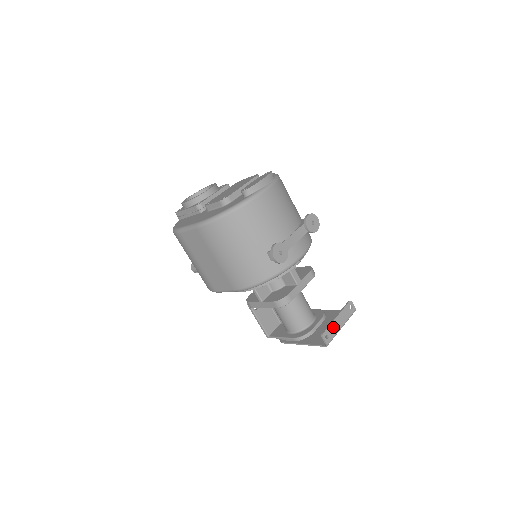
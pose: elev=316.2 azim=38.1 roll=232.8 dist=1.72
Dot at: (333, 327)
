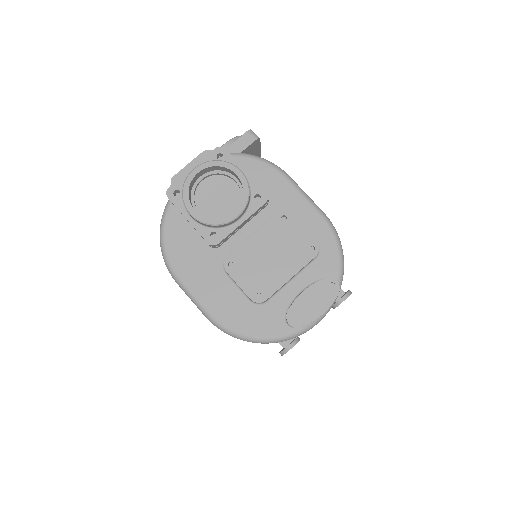
Dot at: occluded
